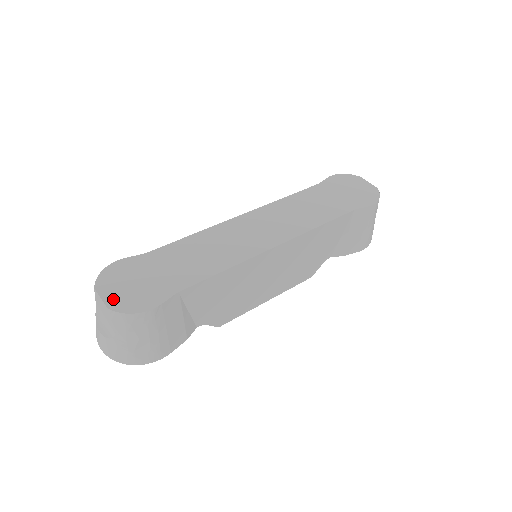
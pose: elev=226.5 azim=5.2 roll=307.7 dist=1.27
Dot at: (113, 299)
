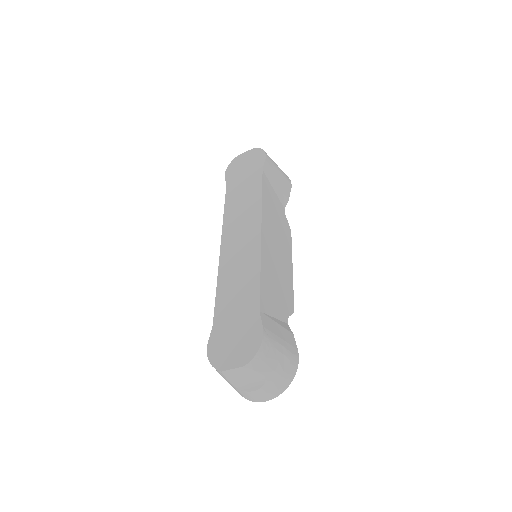
Dot at: (239, 360)
